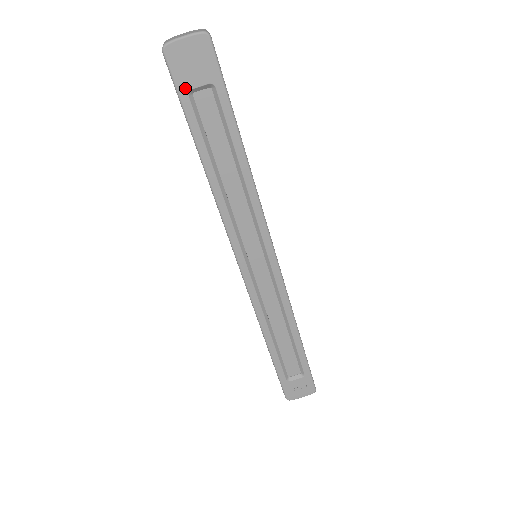
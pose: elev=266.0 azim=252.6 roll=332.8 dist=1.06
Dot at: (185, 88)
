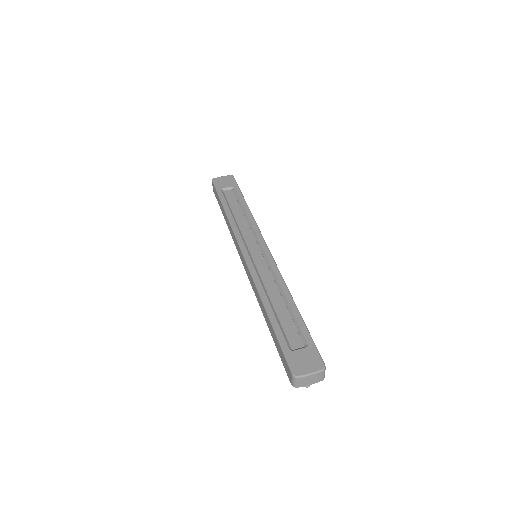
Dot at: (220, 188)
